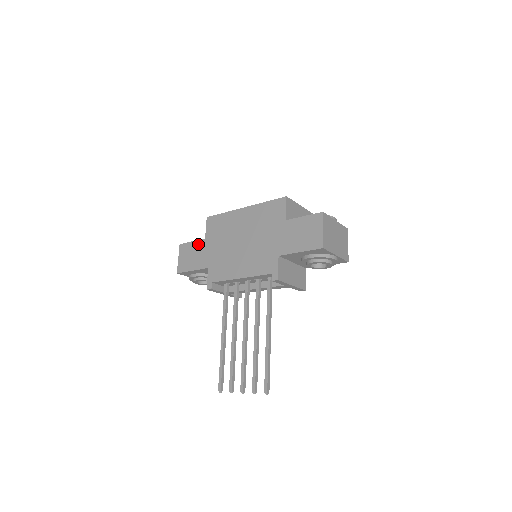
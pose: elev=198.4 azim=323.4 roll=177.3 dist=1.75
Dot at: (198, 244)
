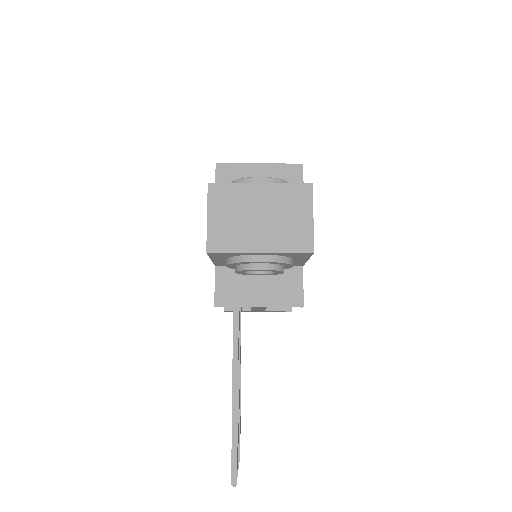
Dot at: occluded
